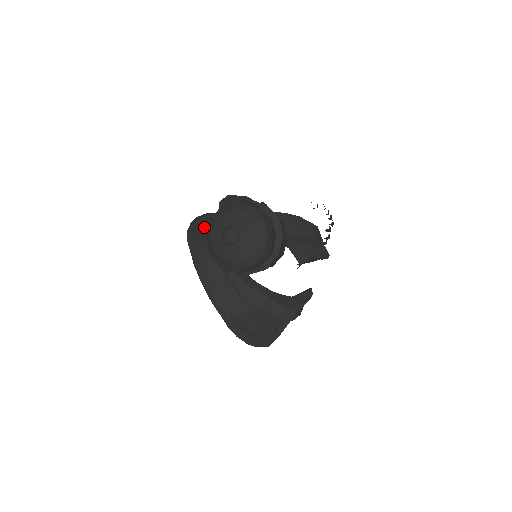
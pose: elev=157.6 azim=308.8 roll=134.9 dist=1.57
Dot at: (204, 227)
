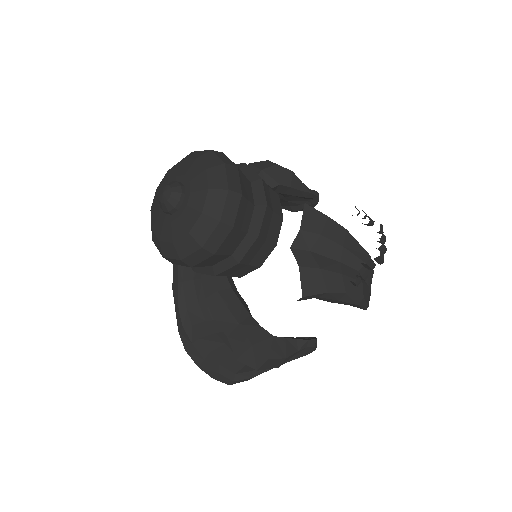
Dot at: occluded
